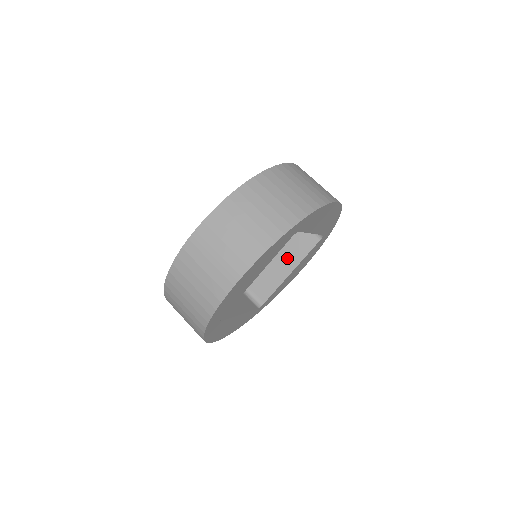
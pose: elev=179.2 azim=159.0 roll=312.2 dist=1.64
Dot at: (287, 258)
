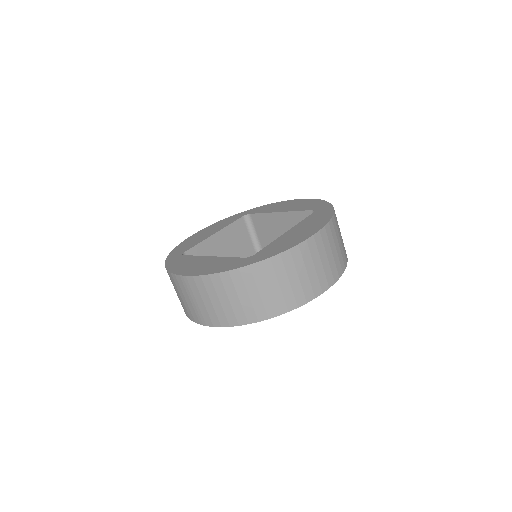
Dot at: occluded
